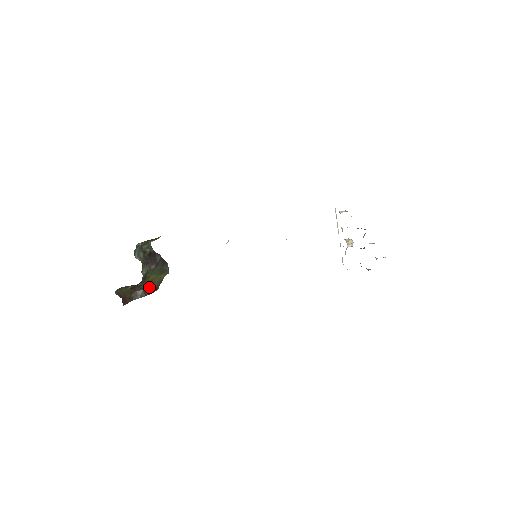
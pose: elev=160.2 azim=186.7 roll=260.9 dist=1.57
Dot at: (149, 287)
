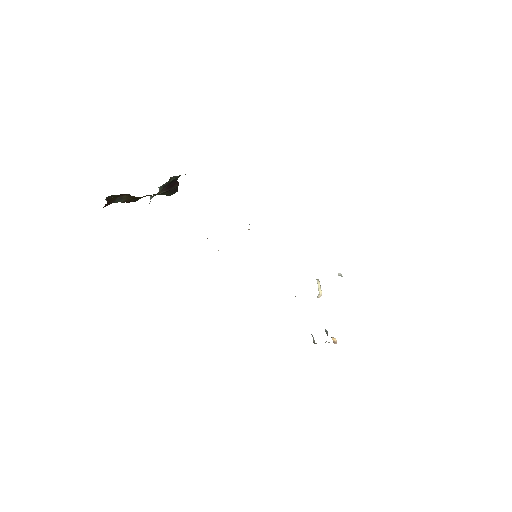
Dot at: (140, 197)
